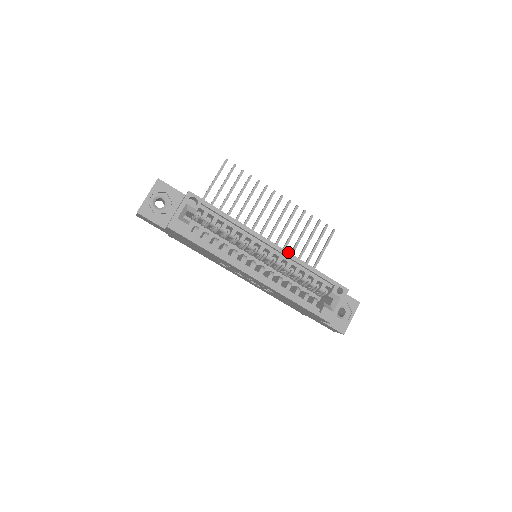
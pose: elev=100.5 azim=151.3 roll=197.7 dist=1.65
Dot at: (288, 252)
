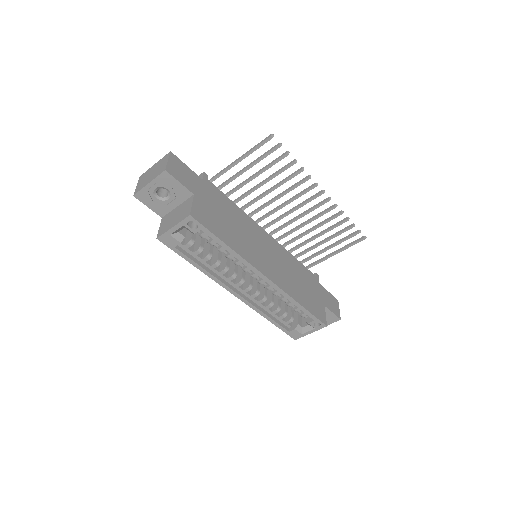
Dot at: (280, 288)
